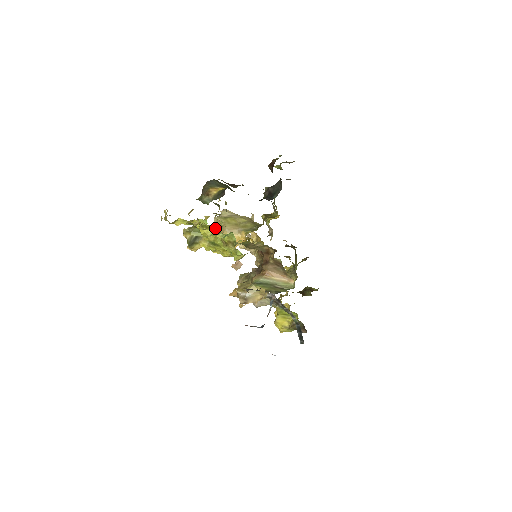
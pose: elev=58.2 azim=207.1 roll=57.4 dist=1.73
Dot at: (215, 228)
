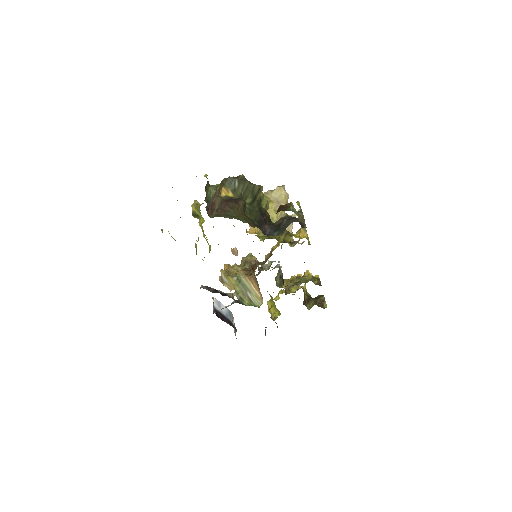
Dot at: occluded
